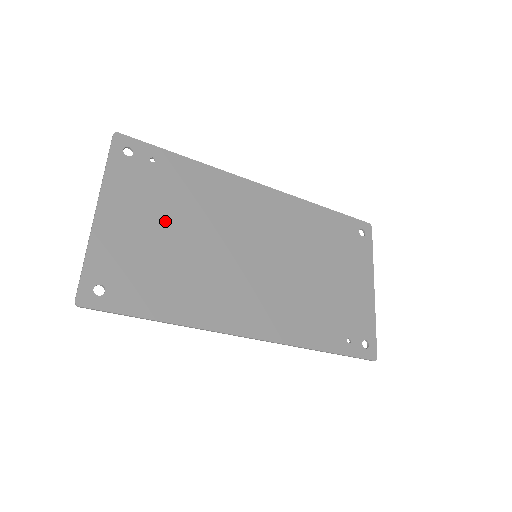
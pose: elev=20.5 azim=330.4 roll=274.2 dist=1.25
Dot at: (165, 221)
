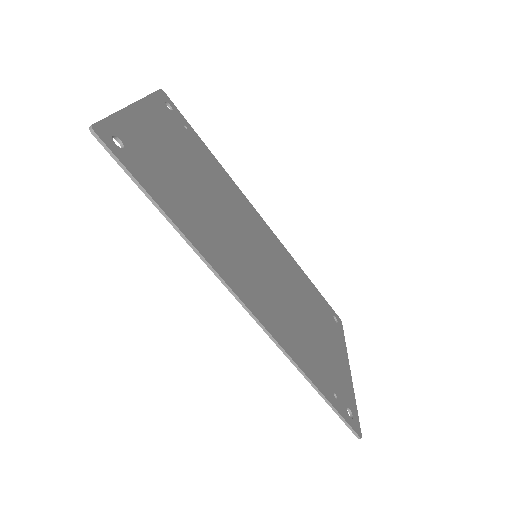
Dot at: (187, 164)
